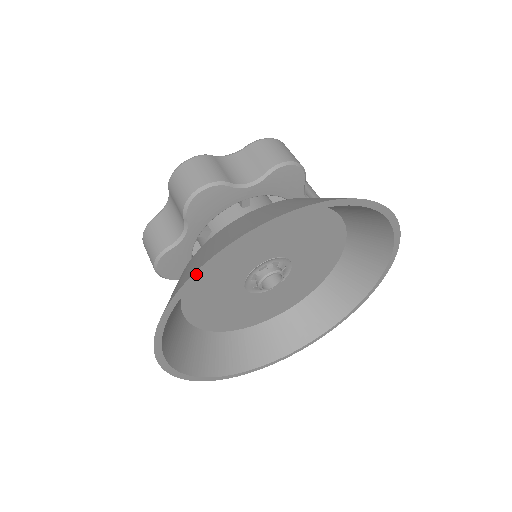
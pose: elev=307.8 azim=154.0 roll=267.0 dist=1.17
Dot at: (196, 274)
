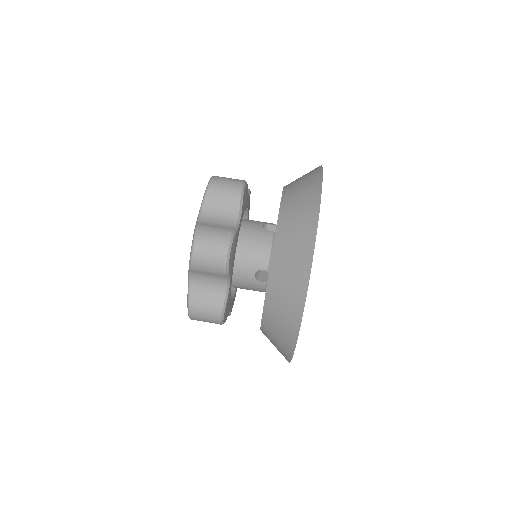
Dot at: occluded
